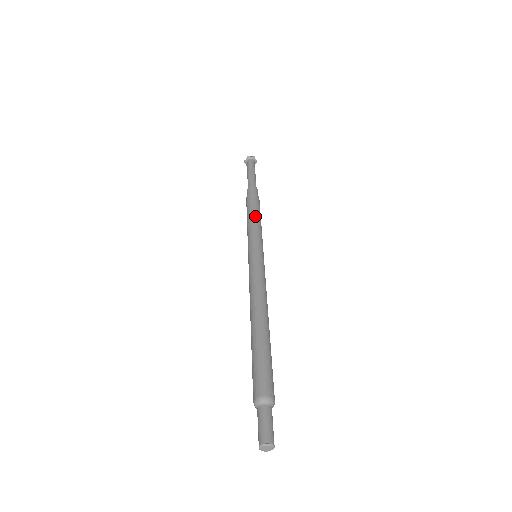
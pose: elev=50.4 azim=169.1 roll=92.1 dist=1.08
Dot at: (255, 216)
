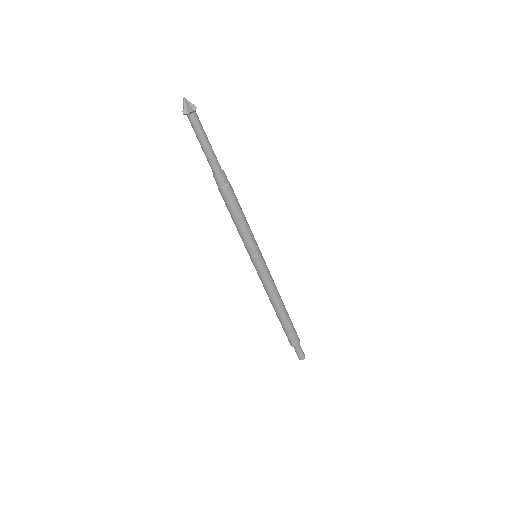
Dot at: (244, 219)
